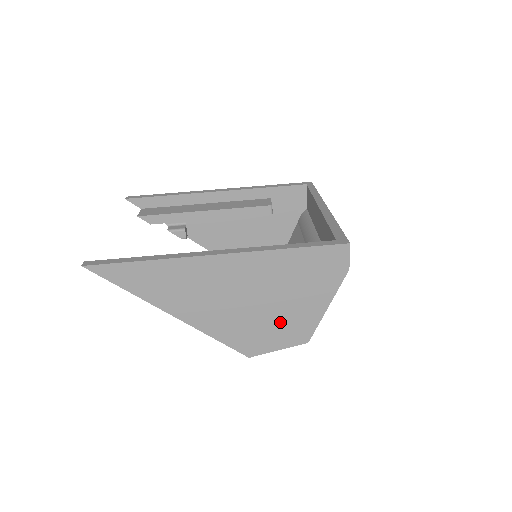
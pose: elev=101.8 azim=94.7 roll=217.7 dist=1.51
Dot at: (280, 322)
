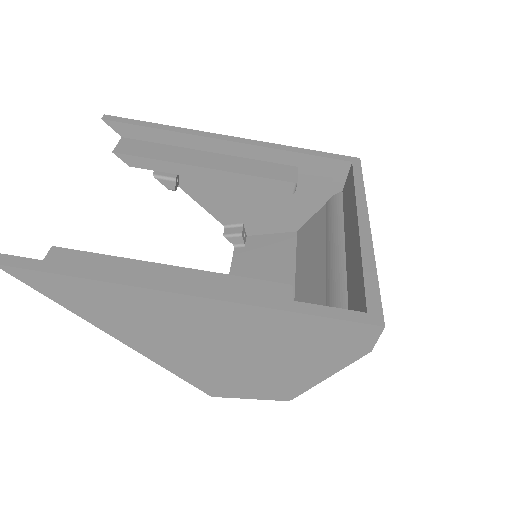
Dot at: (260, 377)
